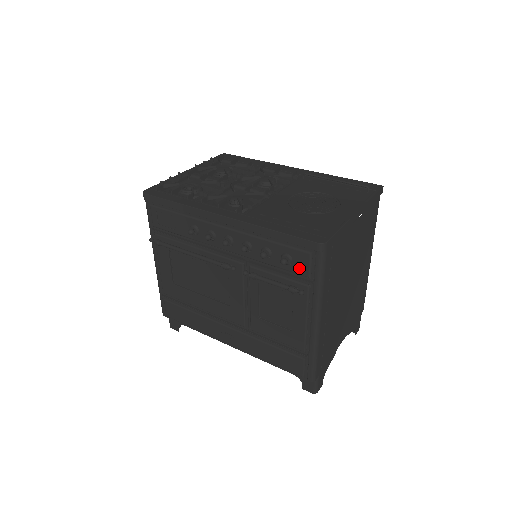
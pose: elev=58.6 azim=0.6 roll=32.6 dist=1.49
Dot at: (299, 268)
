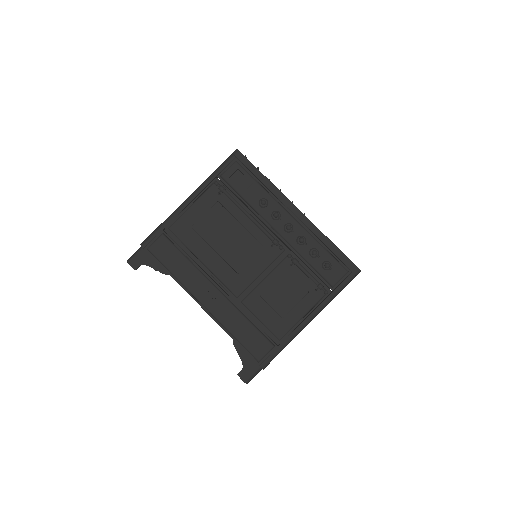
Dot at: (331, 276)
